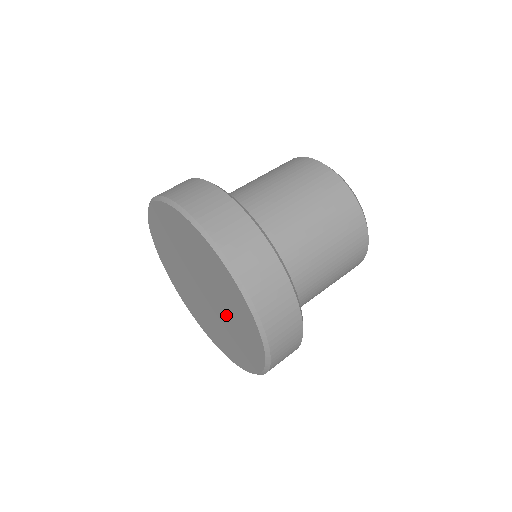
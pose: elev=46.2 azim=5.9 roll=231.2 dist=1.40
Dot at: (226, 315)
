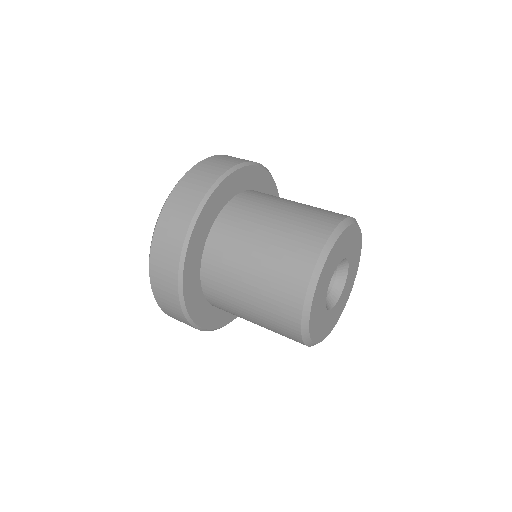
Dot at: occluded
